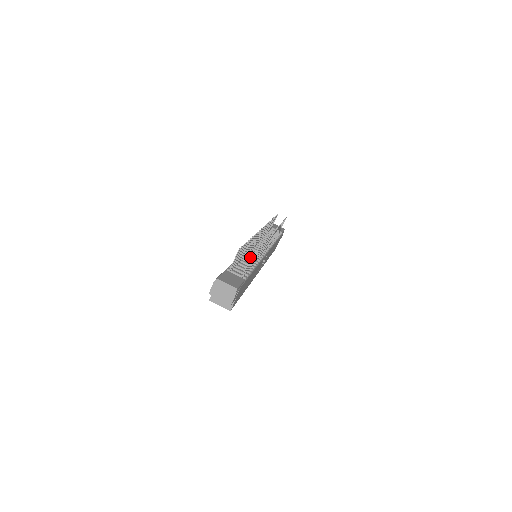
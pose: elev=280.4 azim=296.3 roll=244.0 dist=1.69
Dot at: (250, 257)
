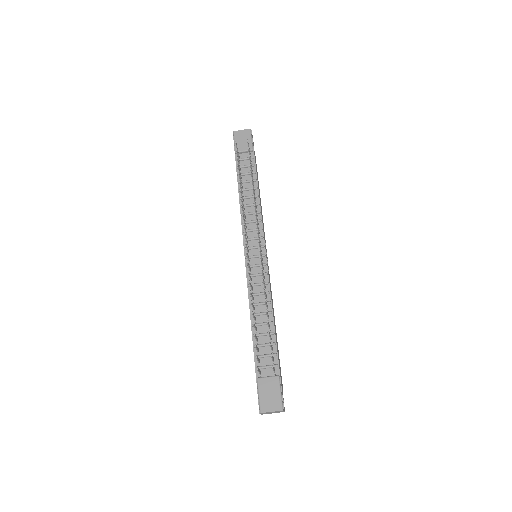
Dot at: occluded
